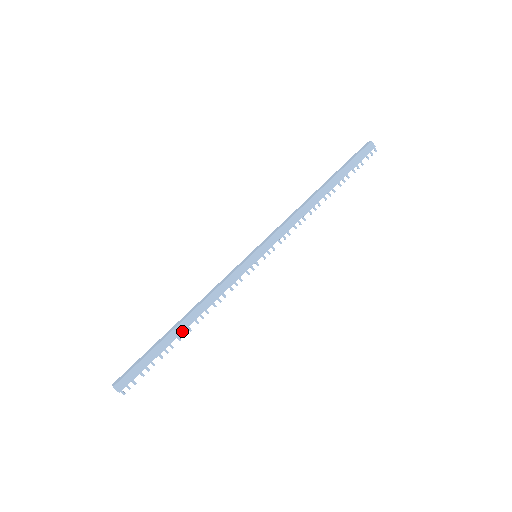
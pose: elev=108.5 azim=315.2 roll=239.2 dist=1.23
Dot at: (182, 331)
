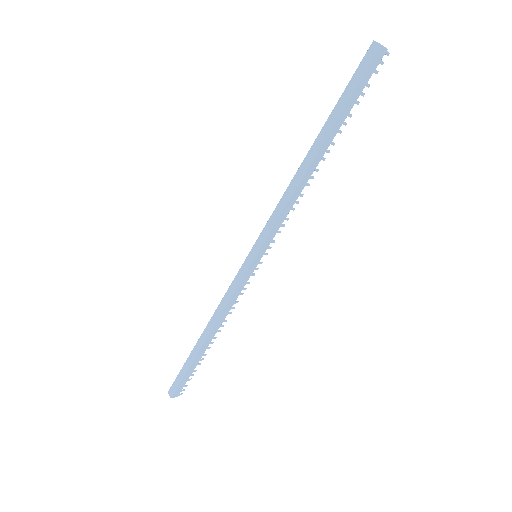
Dot at: occluded
